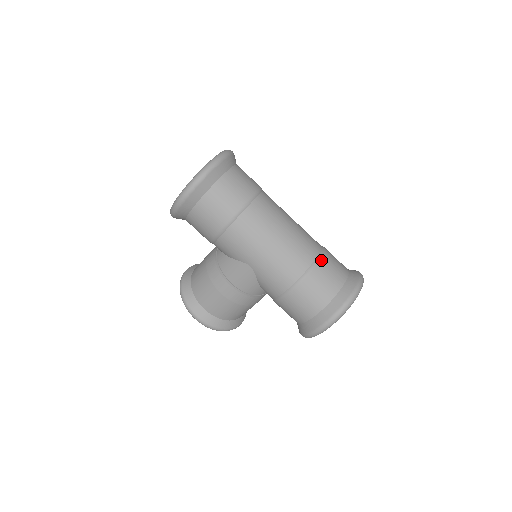
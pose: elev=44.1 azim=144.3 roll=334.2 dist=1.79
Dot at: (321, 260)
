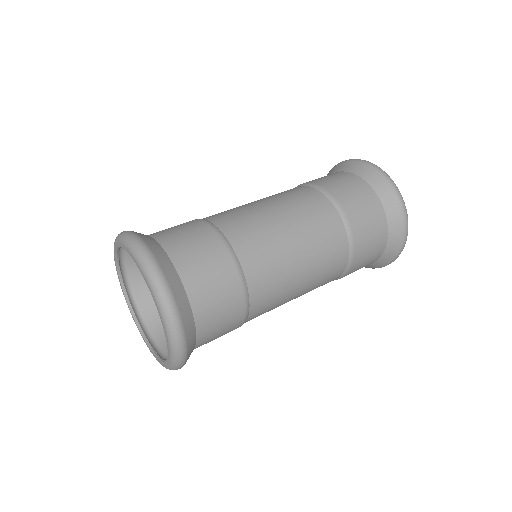
Dot at: (354, 238)
